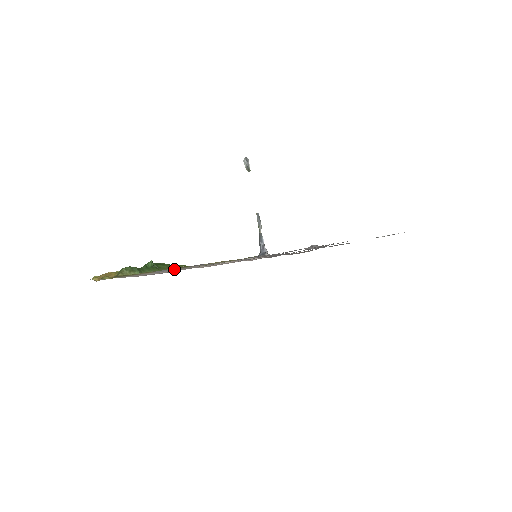
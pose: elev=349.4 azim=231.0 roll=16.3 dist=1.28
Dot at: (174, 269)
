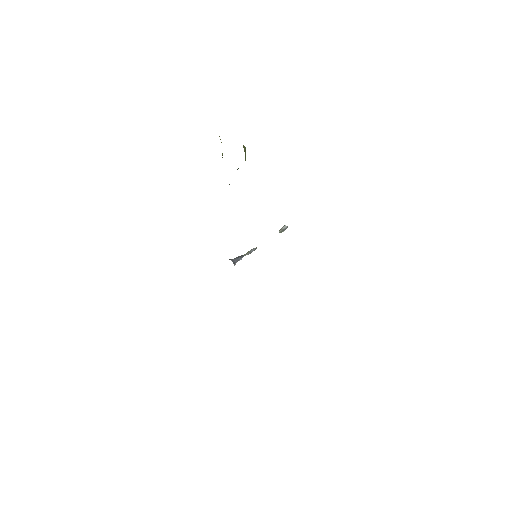
Dot at: occluded
